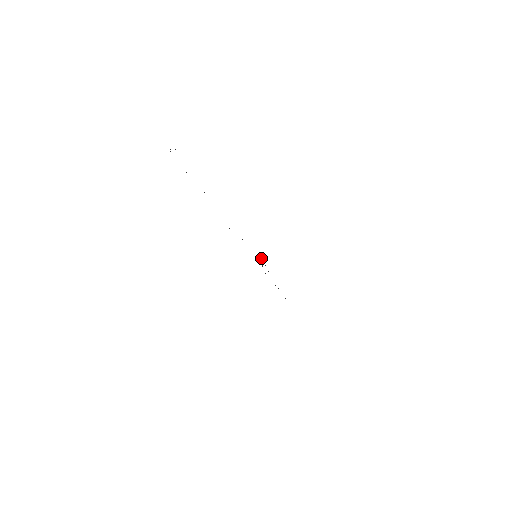
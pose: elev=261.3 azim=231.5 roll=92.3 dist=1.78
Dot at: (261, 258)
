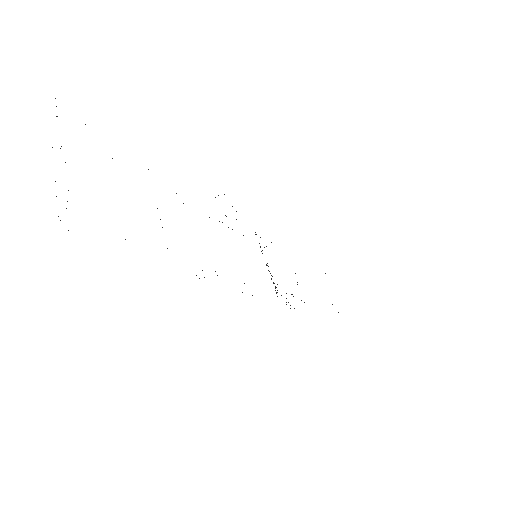
Dot at: occluded
